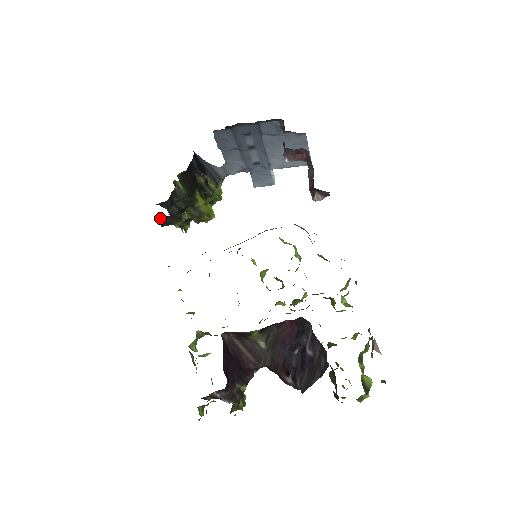
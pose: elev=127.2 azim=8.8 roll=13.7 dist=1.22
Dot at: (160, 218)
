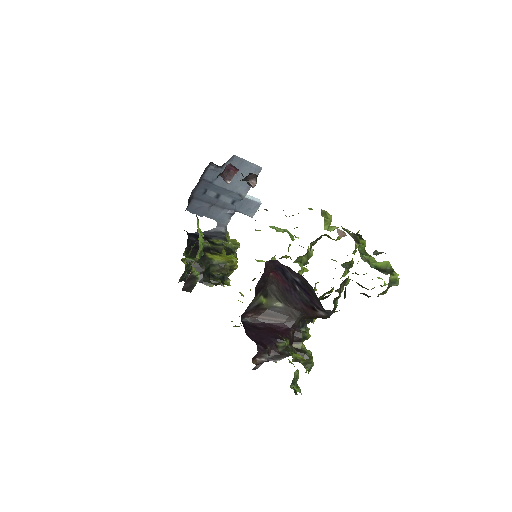
Dot at: (182, 288)
